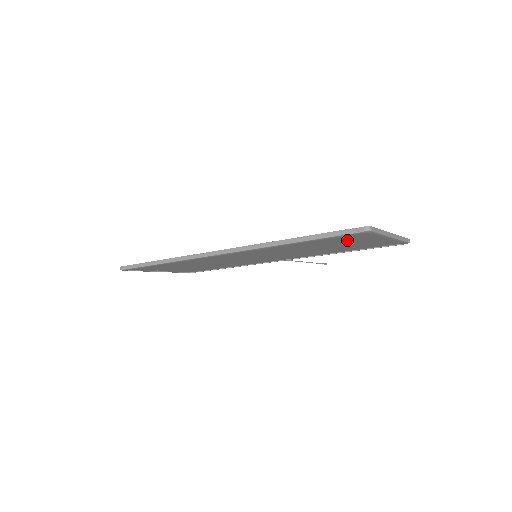
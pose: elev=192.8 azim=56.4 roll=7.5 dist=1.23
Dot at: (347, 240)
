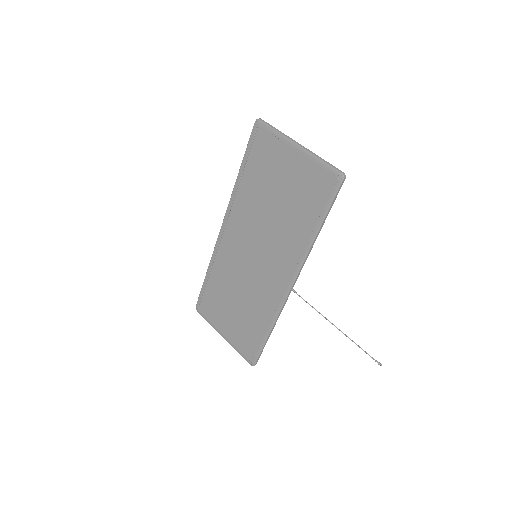
Dot at: (270, 162)
